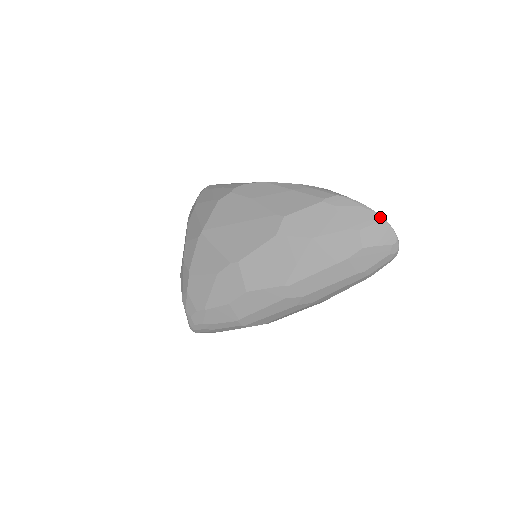
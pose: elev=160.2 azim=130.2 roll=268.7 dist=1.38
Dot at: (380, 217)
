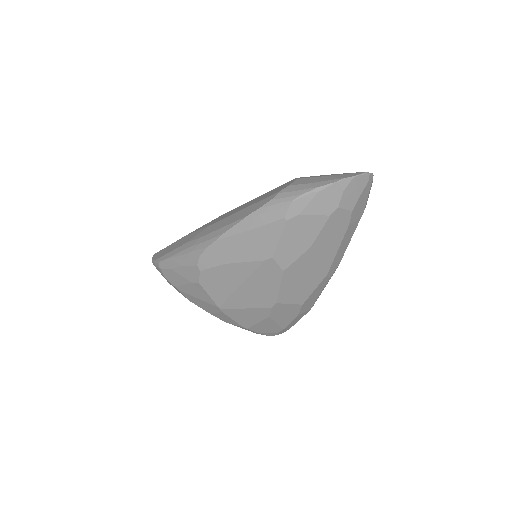
Dot at: (341, 182)
